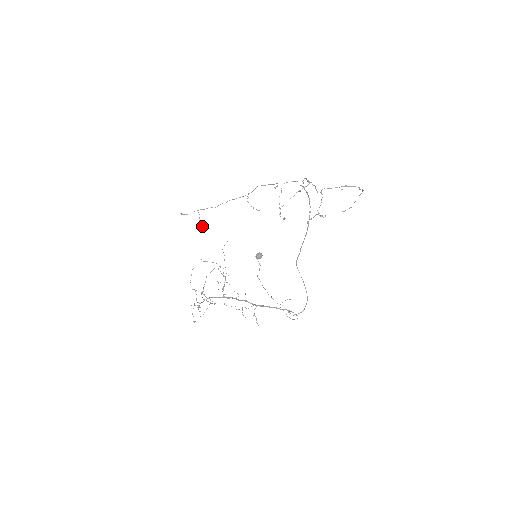
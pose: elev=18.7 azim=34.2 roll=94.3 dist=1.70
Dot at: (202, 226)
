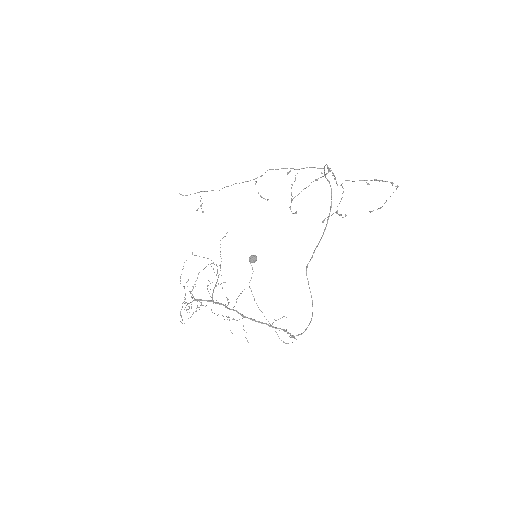
Dot at: (203, 211)
